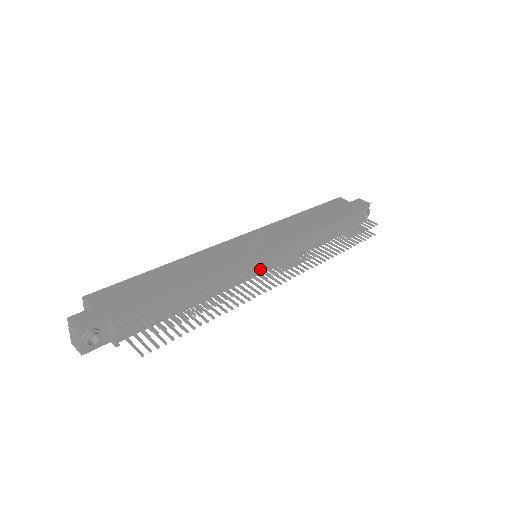
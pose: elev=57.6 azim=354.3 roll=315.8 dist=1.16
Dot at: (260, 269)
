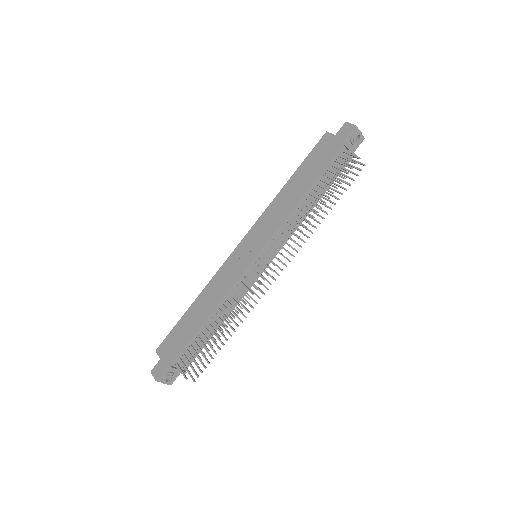
Dot at: occluded
